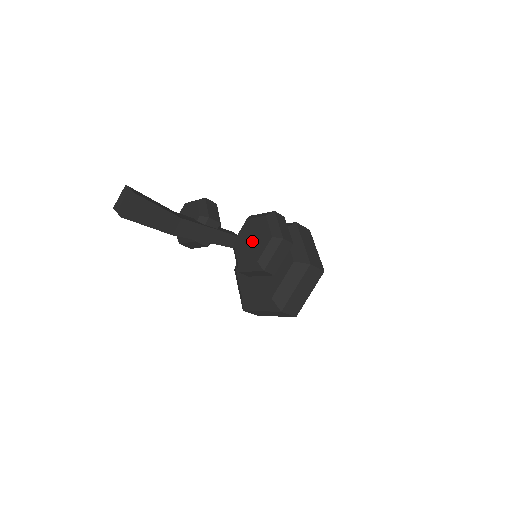
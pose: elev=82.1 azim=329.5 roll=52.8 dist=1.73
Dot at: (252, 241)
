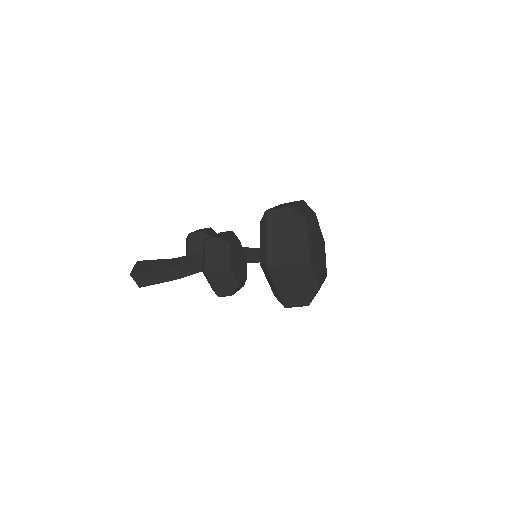
Dot at: occluded
